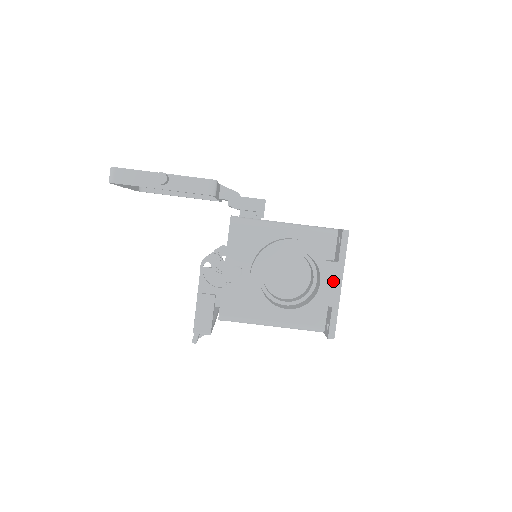
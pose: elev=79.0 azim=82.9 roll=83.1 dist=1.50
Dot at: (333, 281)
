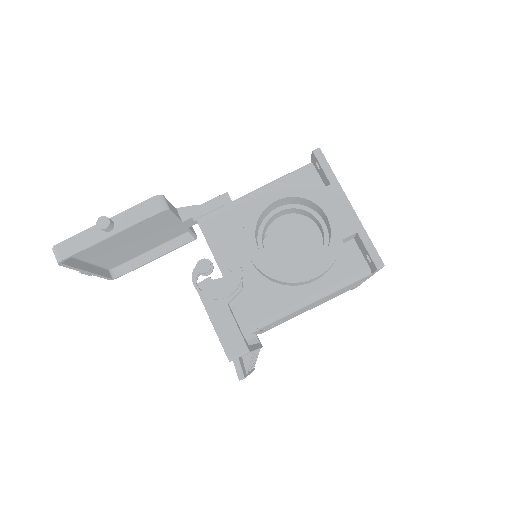
Dot at: (339, 206)
